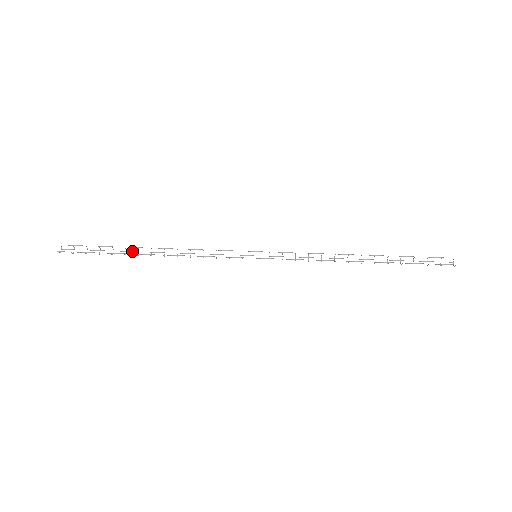
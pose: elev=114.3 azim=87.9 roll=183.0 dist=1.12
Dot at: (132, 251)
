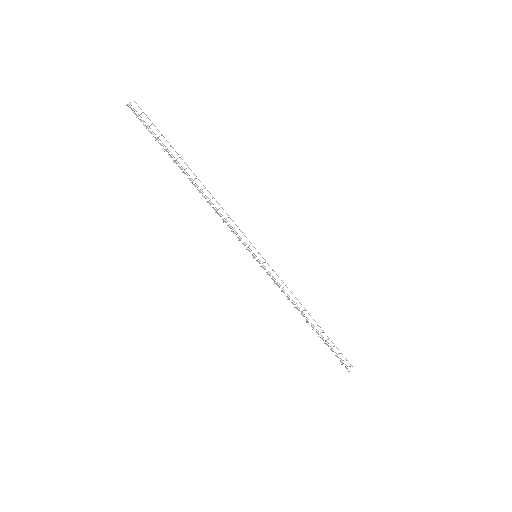
Dot at: occluded
